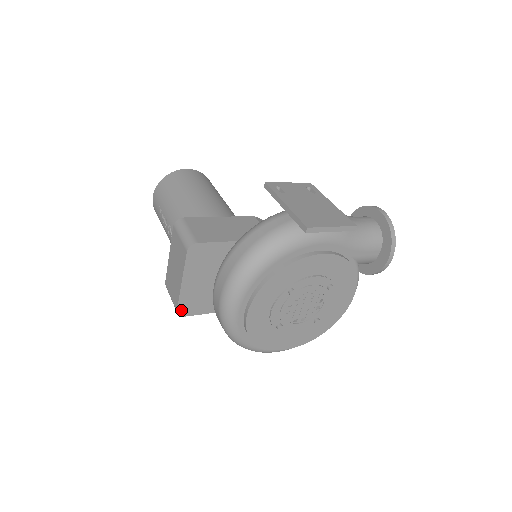
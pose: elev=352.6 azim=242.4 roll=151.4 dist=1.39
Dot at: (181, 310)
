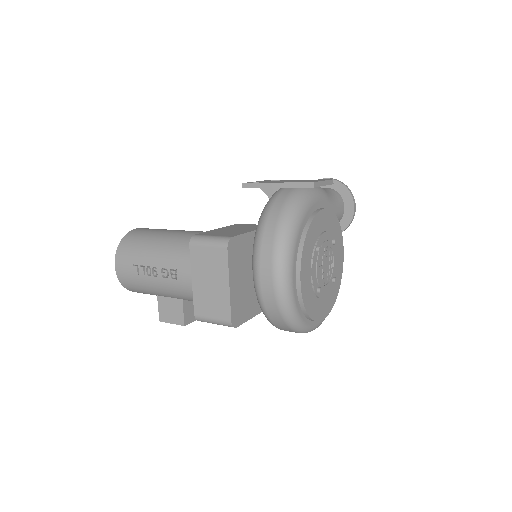
Dot at: (233, 320)
